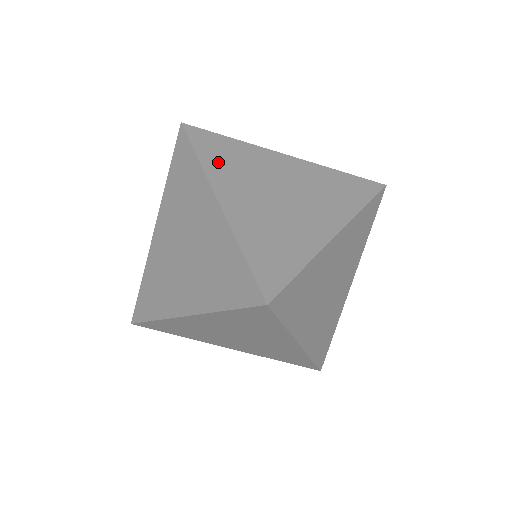
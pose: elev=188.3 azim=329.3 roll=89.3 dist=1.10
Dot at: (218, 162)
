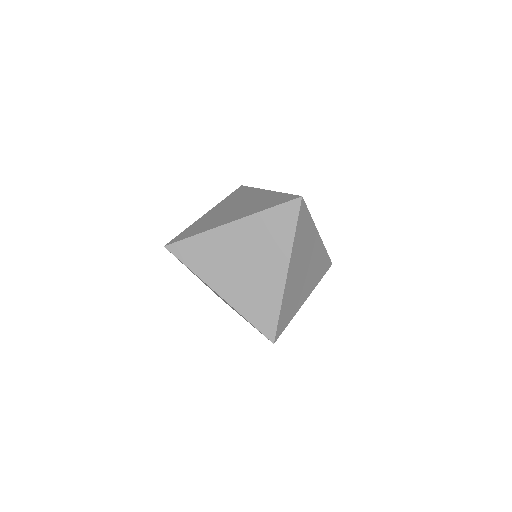
Dot at: (299, 239)
